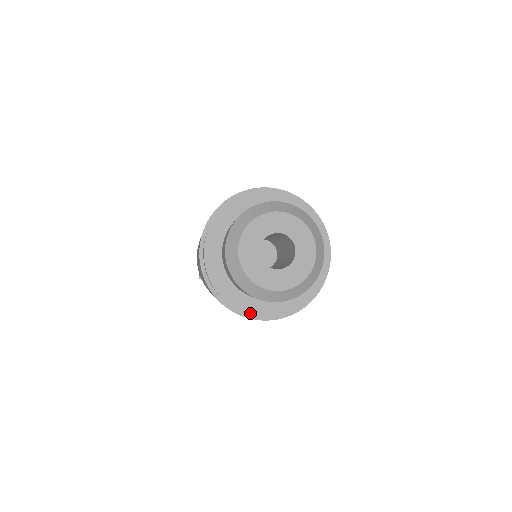
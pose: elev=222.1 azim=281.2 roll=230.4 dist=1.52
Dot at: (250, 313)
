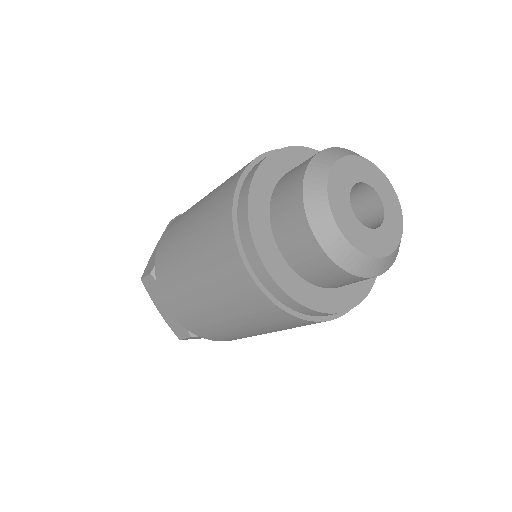
Dot at: (287, 291)
